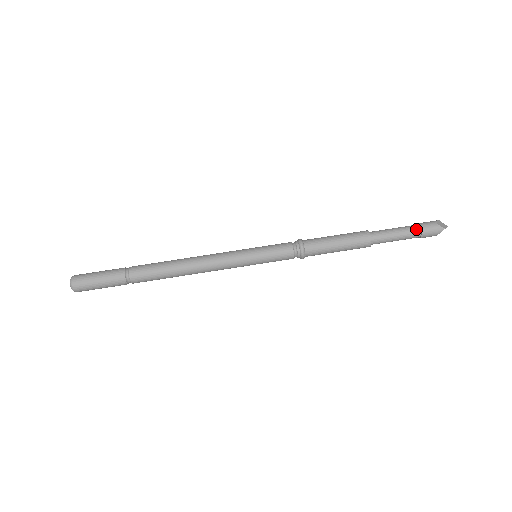
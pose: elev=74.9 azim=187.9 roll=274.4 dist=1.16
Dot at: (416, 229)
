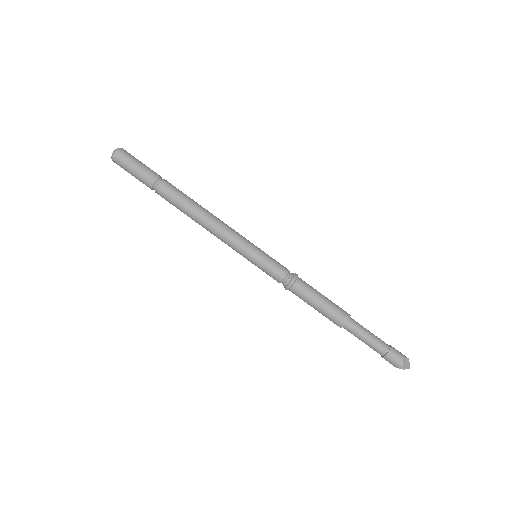
Dot at: (384, 350)
